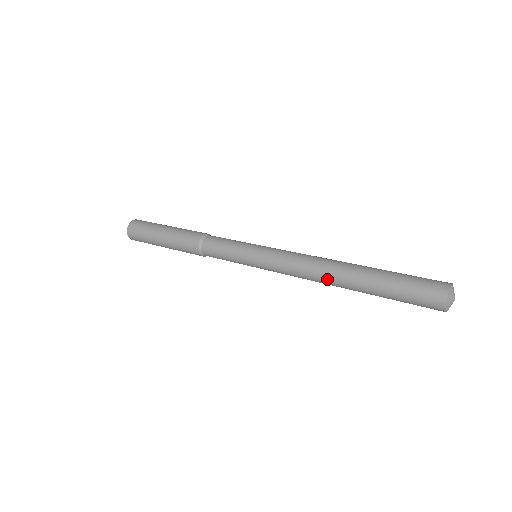
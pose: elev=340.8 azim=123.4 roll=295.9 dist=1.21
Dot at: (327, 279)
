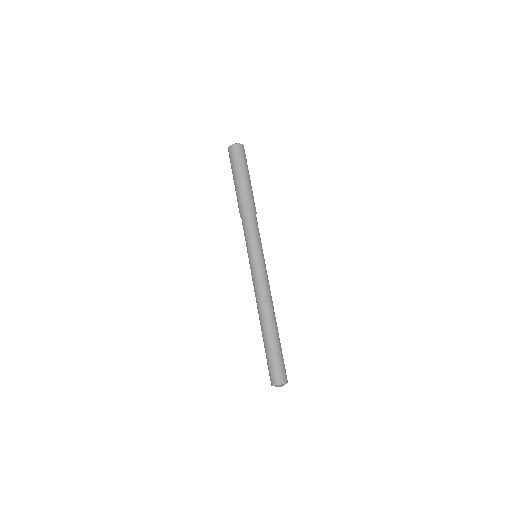
Dot at: (260, 313)
